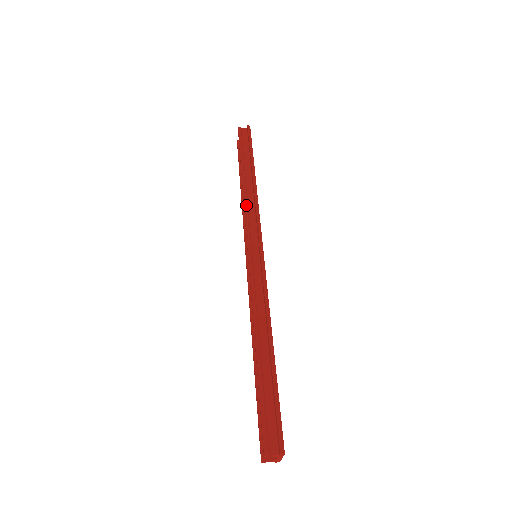
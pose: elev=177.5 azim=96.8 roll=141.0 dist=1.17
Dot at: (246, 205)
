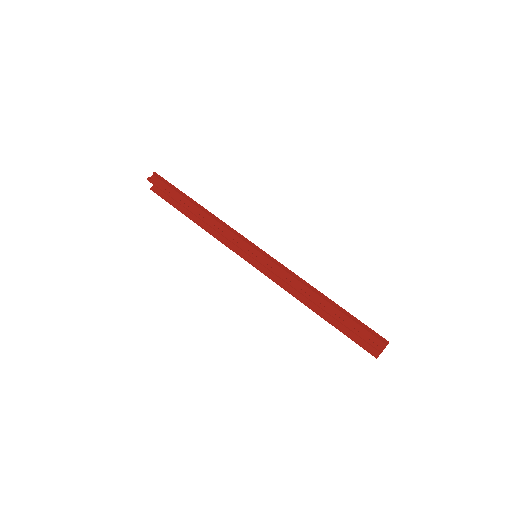
Dot at: (218, 229)
